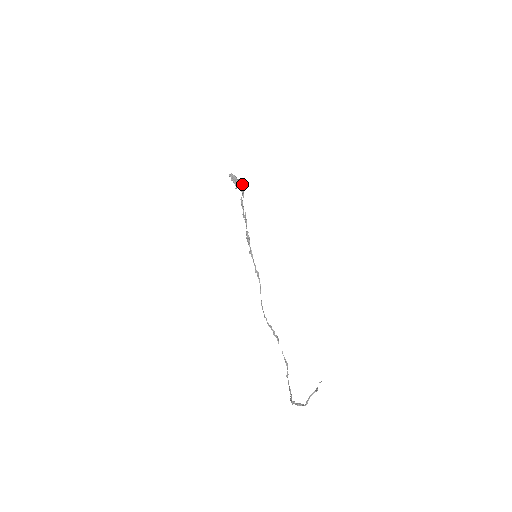
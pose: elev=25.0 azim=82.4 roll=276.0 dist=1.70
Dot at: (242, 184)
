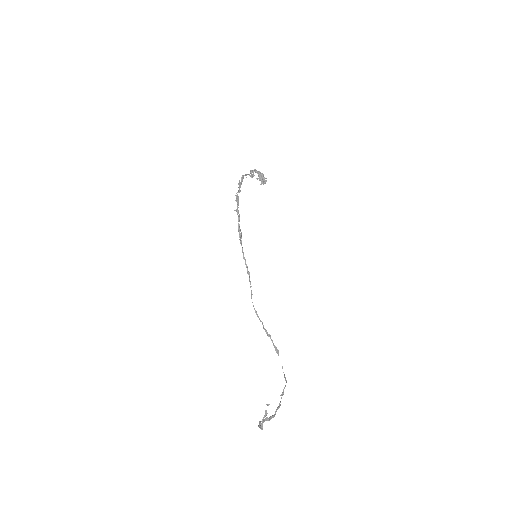
Dot at: (241, 179)
